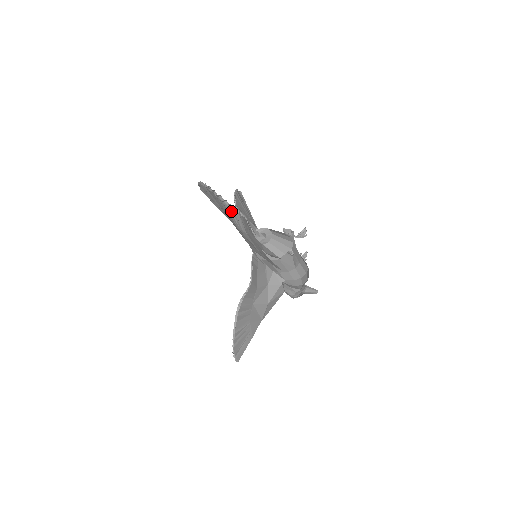
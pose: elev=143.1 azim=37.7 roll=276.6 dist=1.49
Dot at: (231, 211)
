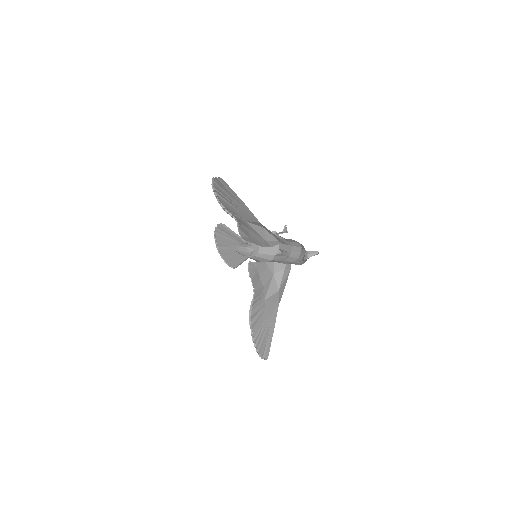
Dot at: (231, 216)
